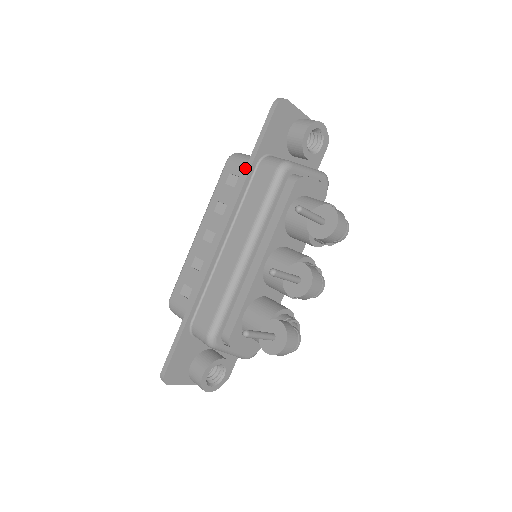
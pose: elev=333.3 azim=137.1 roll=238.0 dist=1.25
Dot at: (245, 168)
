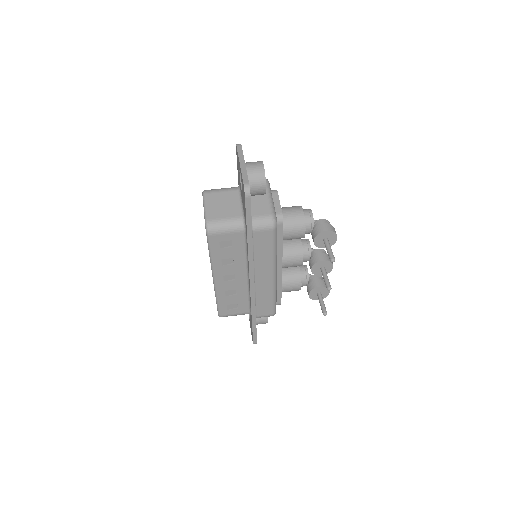
Dot at: (247, 242)
